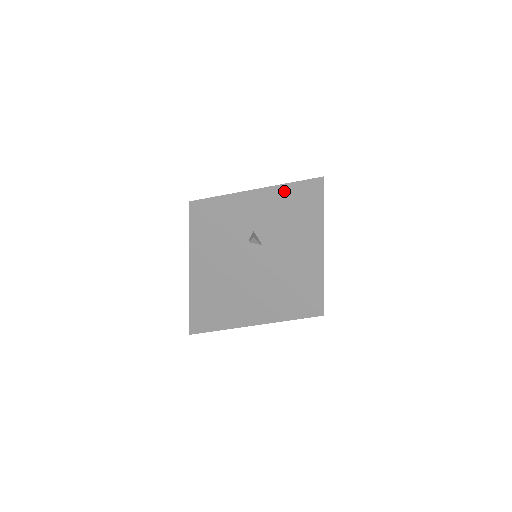
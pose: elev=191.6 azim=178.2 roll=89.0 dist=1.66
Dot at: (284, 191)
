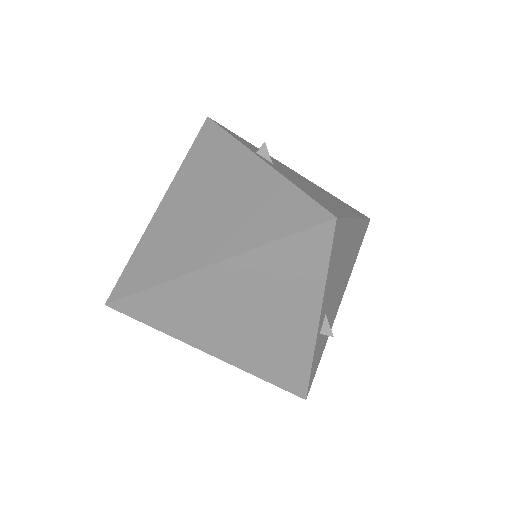
Dot at: occluded
